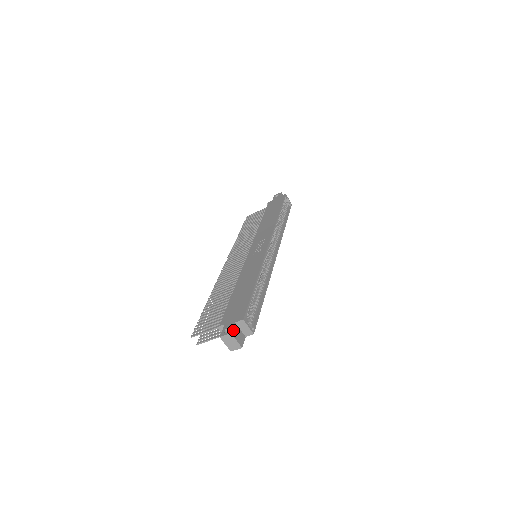
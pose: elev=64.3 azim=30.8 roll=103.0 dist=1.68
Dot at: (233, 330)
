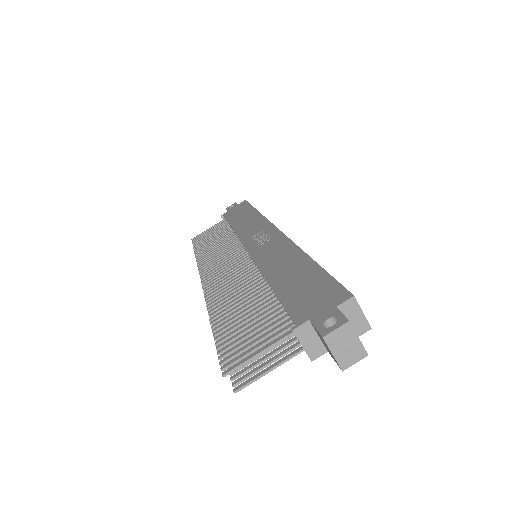
Dot at: (345, 318)
